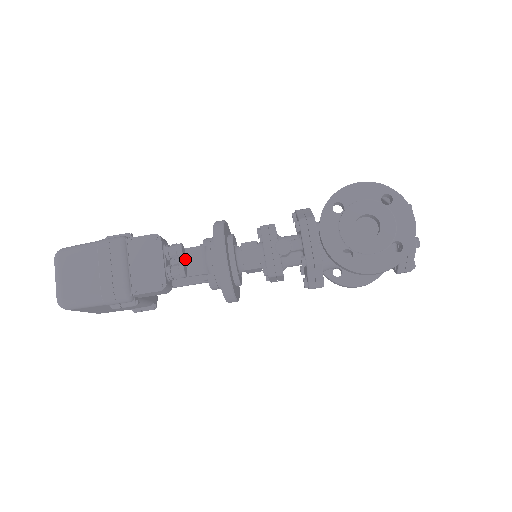
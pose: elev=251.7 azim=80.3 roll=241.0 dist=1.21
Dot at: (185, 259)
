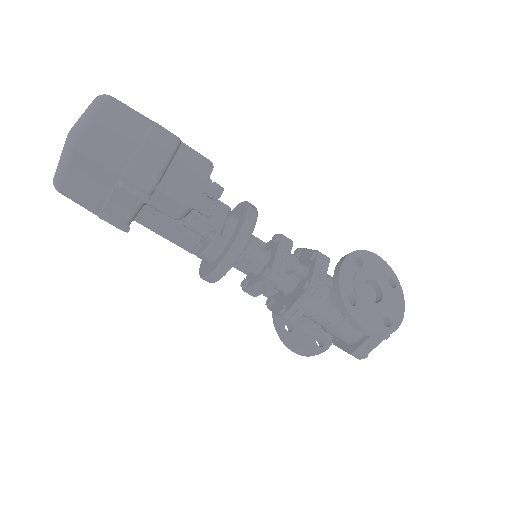
Dot at: occluded
